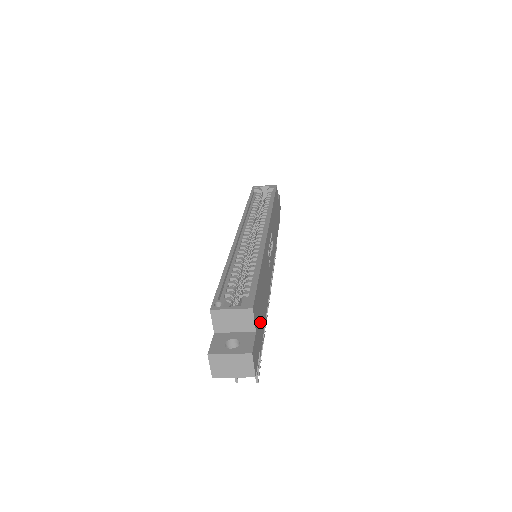
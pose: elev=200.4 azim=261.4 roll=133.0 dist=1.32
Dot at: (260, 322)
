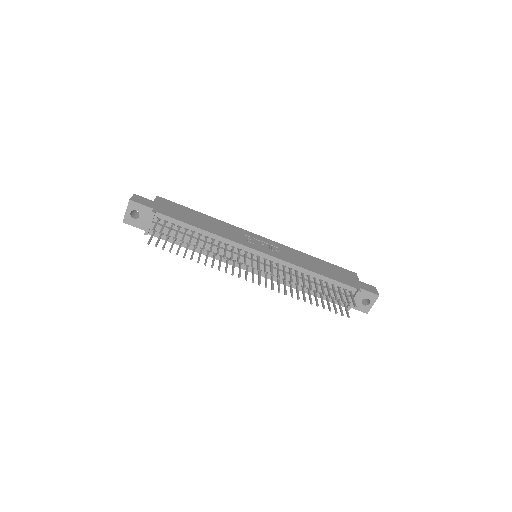
Dot at: (171, 212)
